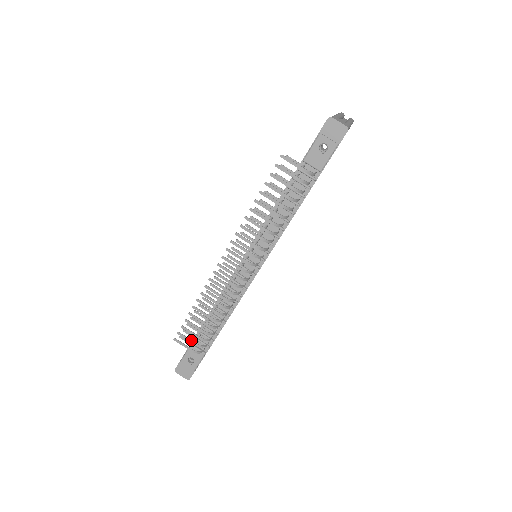
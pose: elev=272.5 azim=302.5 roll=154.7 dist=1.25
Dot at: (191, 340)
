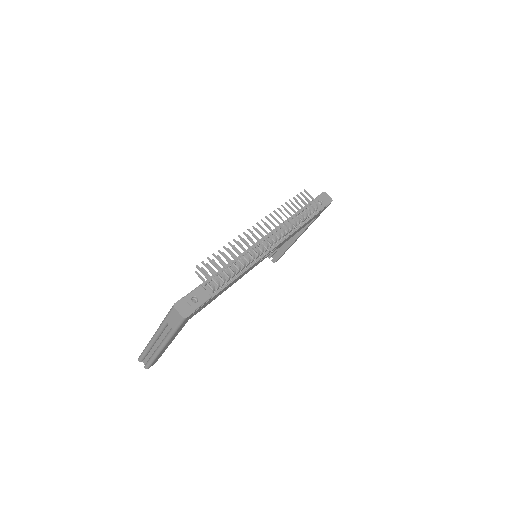
Dot at: occluded
